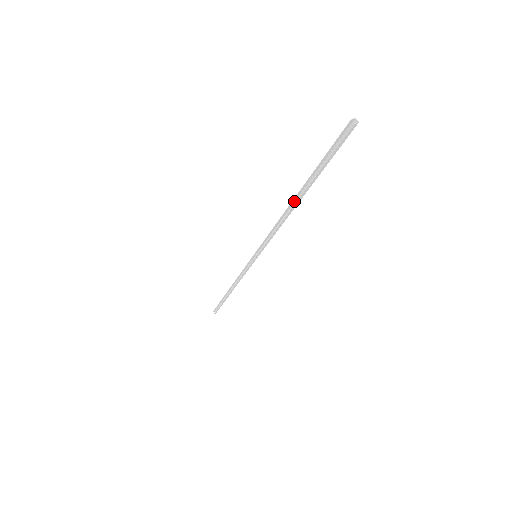
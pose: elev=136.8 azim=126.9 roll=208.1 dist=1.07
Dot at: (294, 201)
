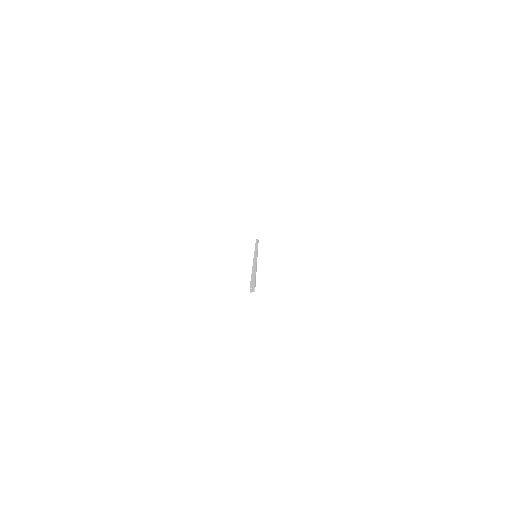
Dot at: (255, 268)
